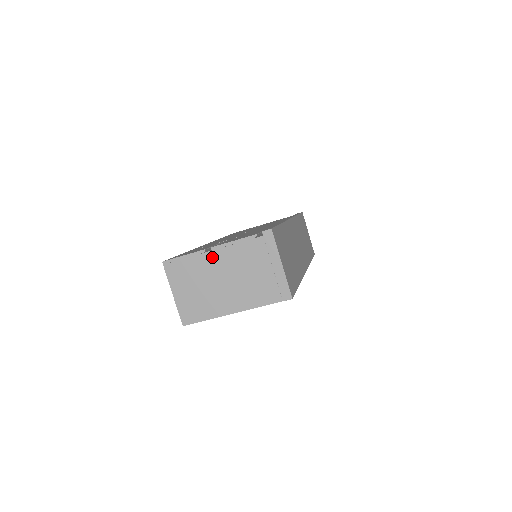
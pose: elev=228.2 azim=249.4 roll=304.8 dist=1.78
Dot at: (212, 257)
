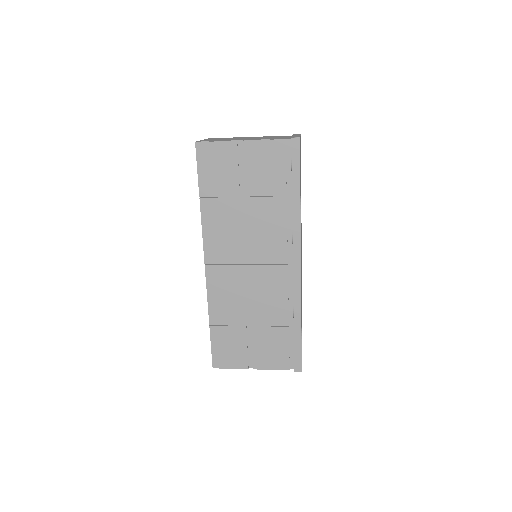
Dot at: occluded
